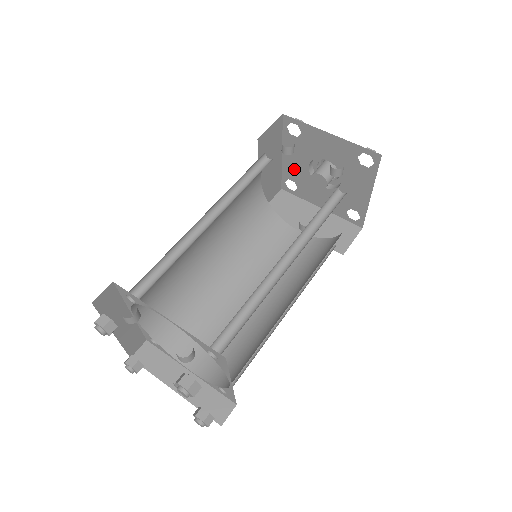
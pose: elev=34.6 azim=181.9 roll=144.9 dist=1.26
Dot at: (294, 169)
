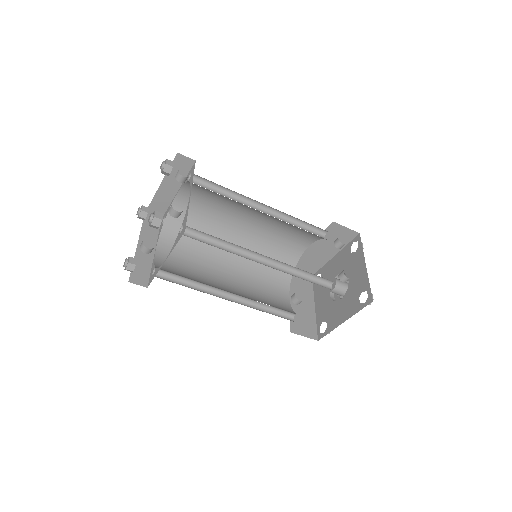
Dot at: (330, 270)
